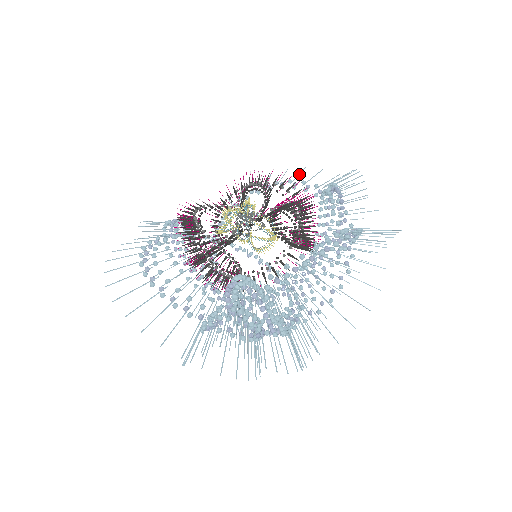
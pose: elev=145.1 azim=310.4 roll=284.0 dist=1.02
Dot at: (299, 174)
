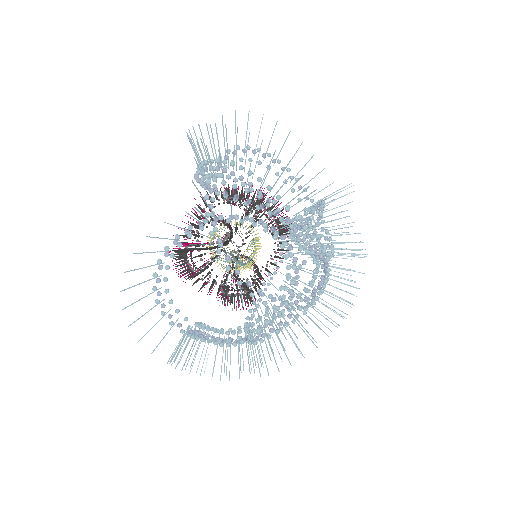
Dot at: (281, 273)
